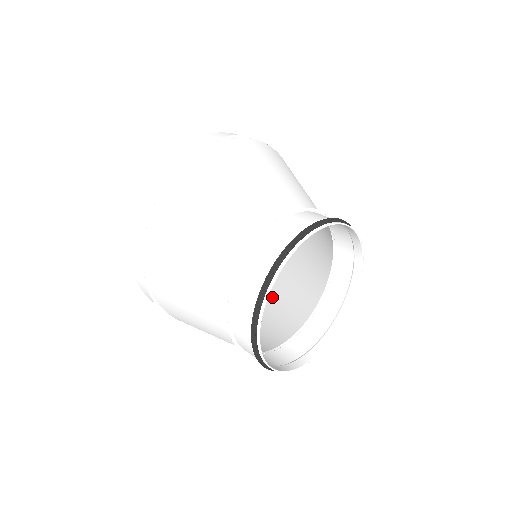
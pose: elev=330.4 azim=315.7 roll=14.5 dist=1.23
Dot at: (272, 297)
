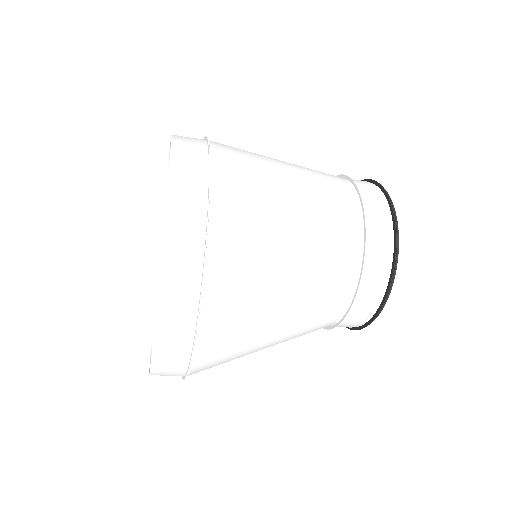
Dot at: occluded
